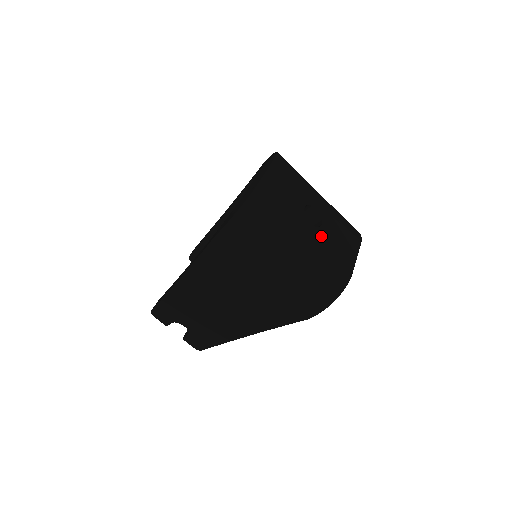
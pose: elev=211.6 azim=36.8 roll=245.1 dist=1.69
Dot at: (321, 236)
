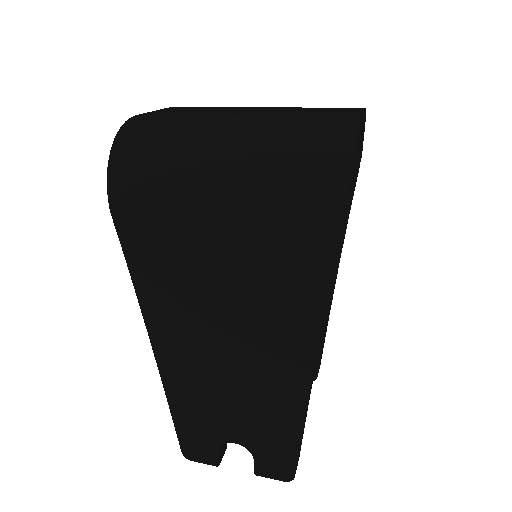
Dot at: (273, 115)
